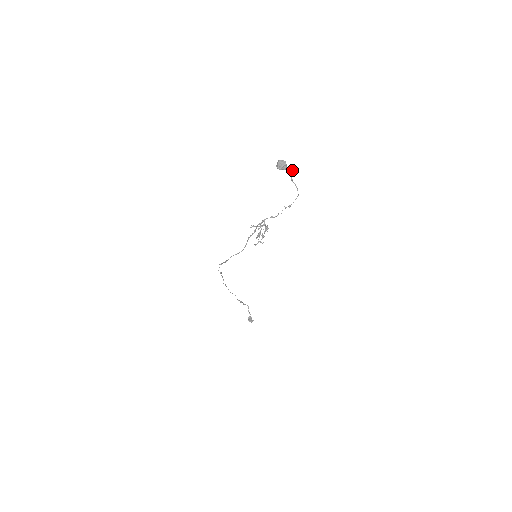
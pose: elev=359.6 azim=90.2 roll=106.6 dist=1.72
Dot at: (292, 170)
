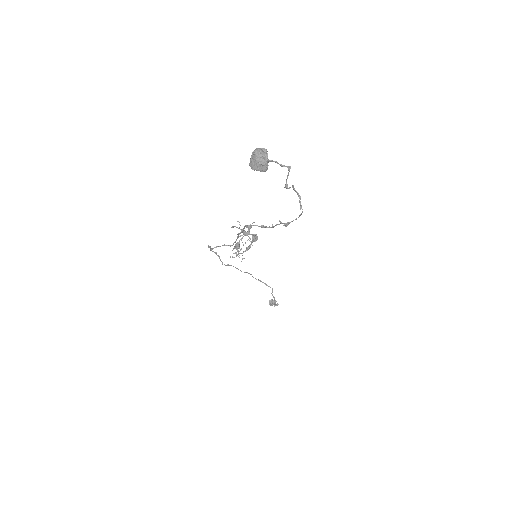
Dot at: (289, 170)
